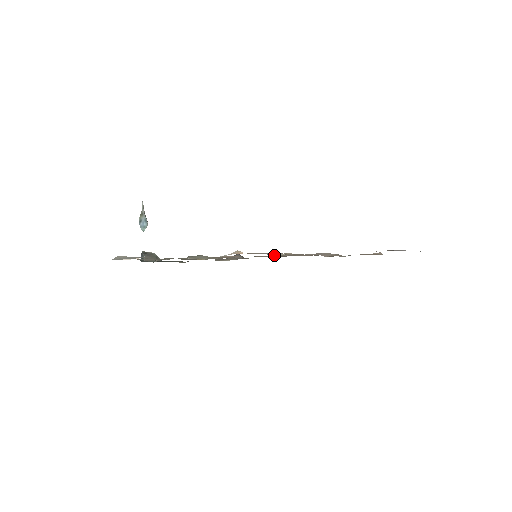
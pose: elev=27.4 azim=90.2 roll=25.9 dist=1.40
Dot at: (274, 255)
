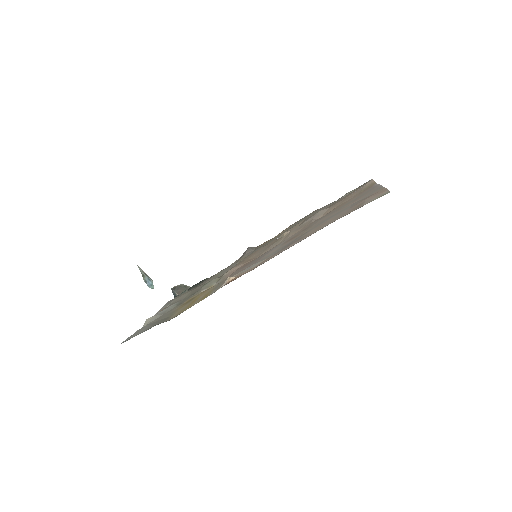
Dot at: (272, 245)
